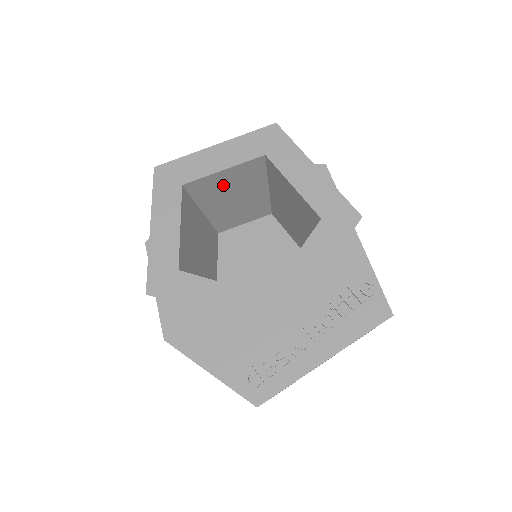
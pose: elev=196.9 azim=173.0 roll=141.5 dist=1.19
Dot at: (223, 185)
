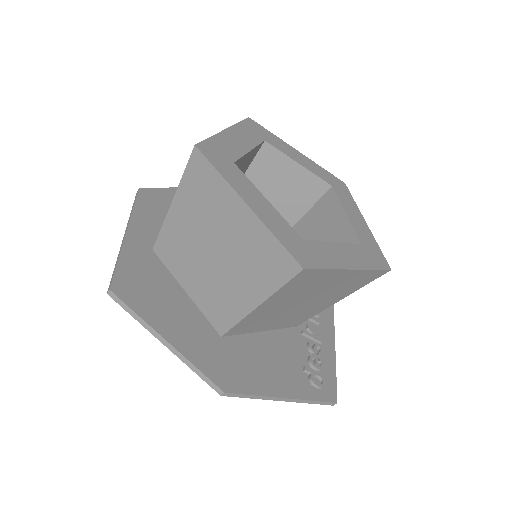
Dot at: occluded
